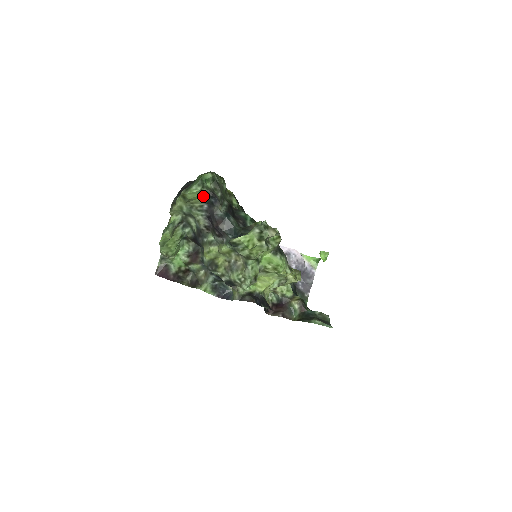
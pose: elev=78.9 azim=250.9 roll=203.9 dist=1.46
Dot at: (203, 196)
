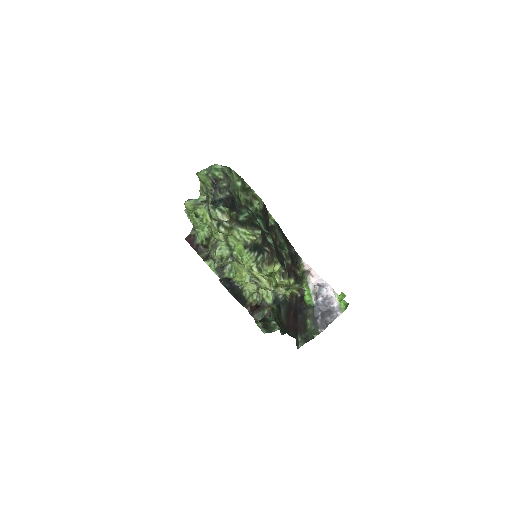
Dot at: (210, 181)
